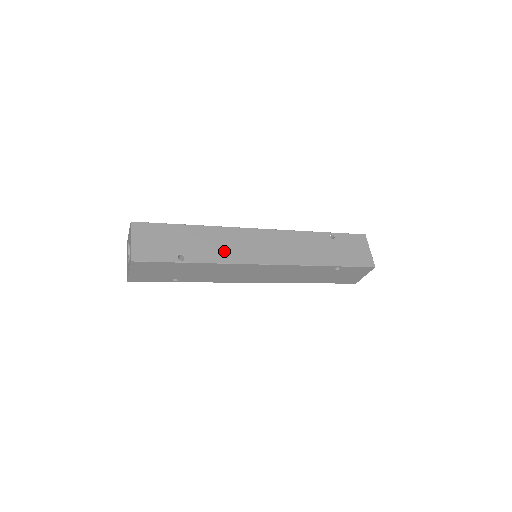
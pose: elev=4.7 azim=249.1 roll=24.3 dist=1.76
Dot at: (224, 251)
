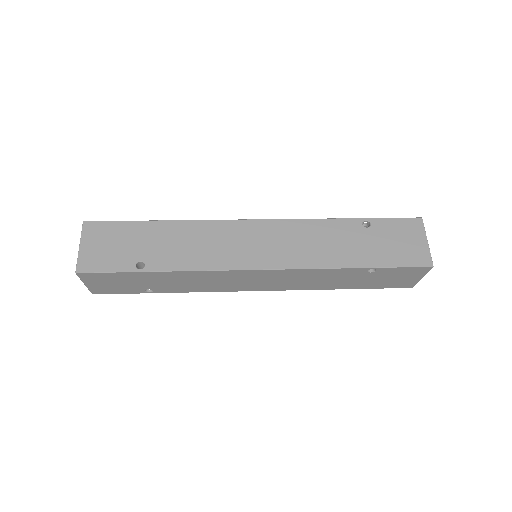
Dot at: (200, 253)
